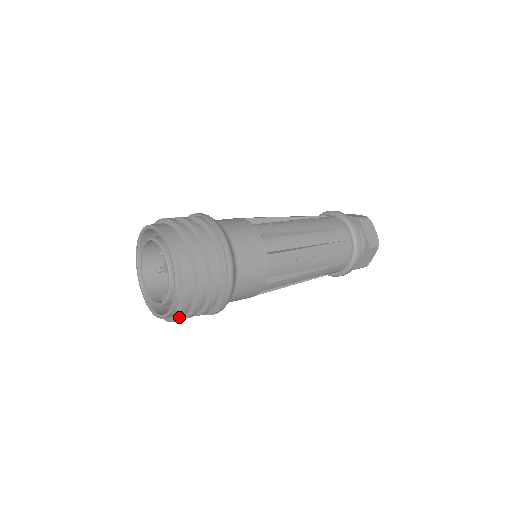
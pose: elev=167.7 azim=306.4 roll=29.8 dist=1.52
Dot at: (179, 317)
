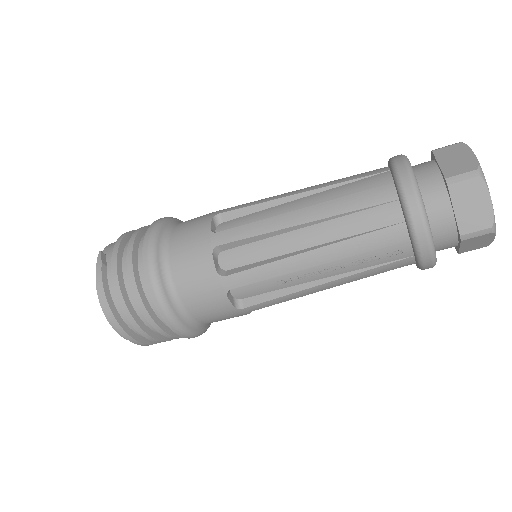
Dot at: (117, 327)
